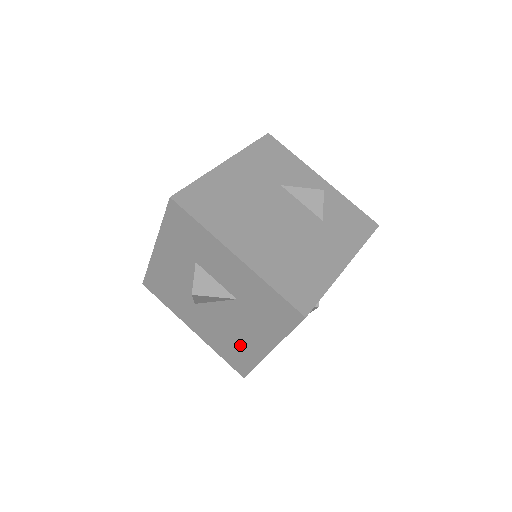
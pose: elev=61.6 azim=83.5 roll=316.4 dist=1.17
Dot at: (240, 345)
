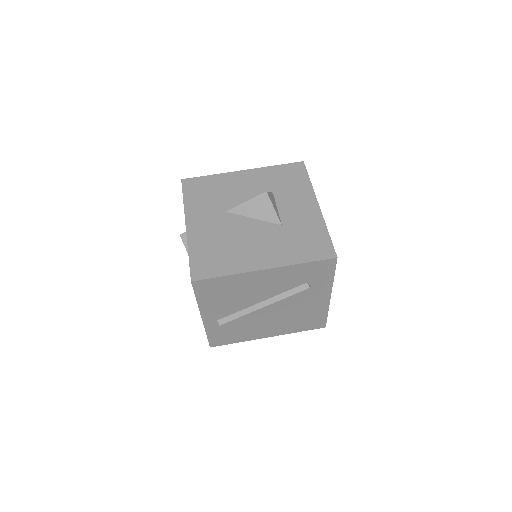
Dot at: (234, 254)
